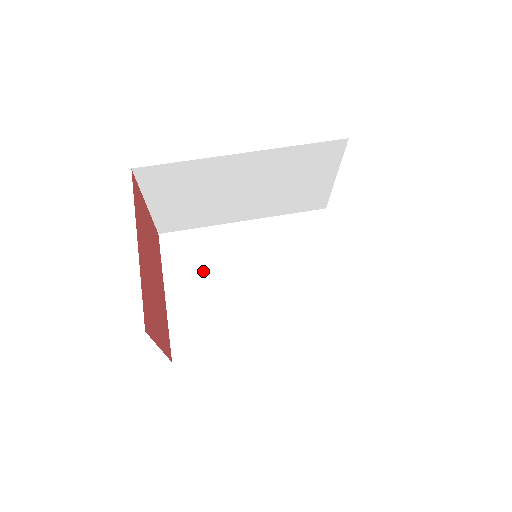
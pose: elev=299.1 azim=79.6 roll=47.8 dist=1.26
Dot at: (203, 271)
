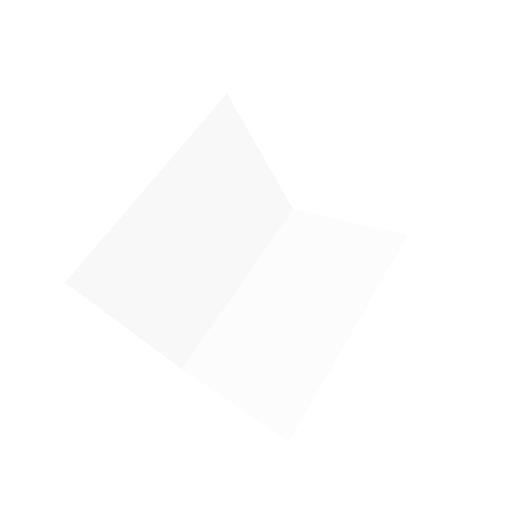
Dot at: (151, 275)
